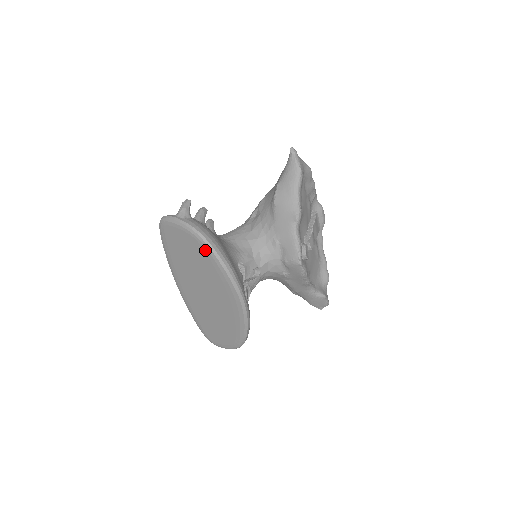
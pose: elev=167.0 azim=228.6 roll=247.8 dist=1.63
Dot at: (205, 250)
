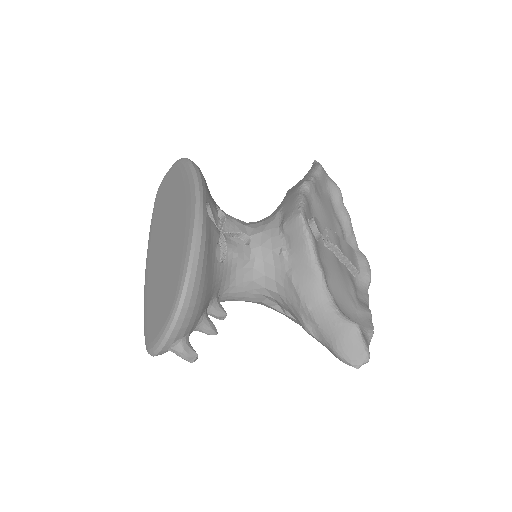
Dot at: (181, 167)
